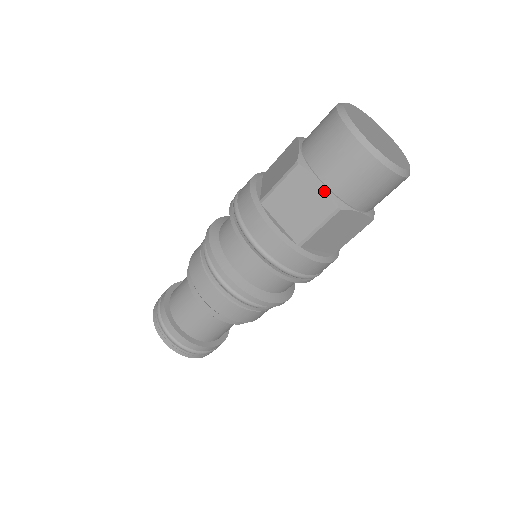
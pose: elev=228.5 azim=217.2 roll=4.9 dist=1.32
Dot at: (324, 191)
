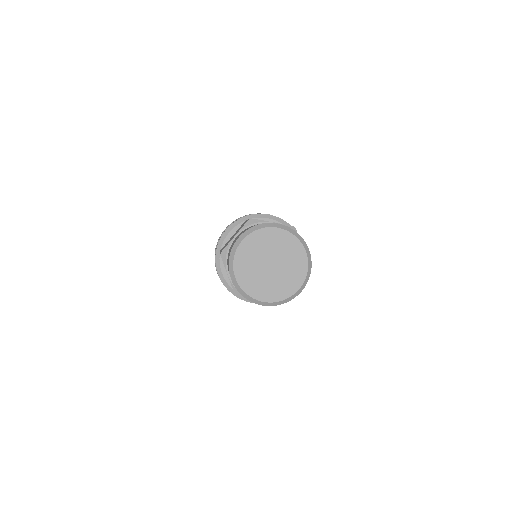
Dot at: occluded
